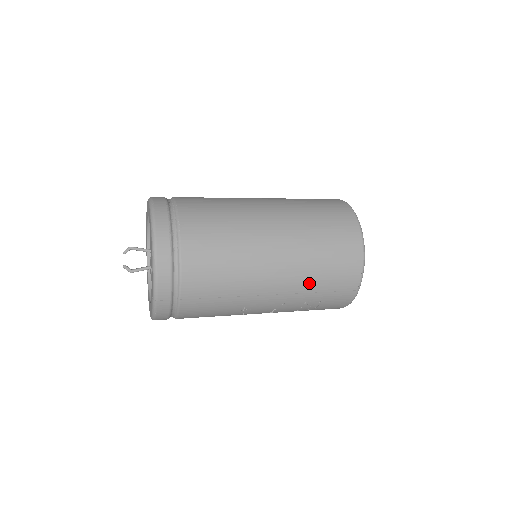
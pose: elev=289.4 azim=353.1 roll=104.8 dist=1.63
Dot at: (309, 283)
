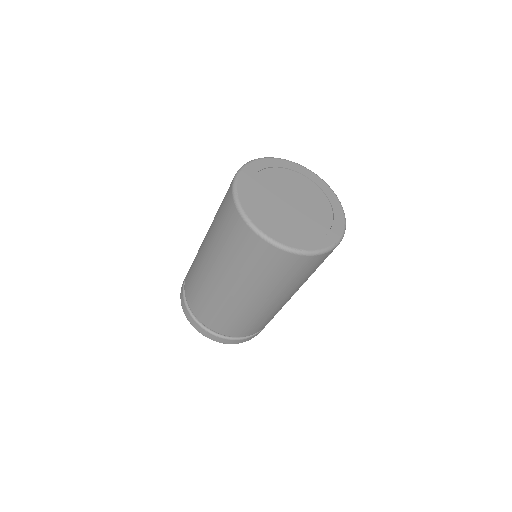
Dot at: (302, 282)
